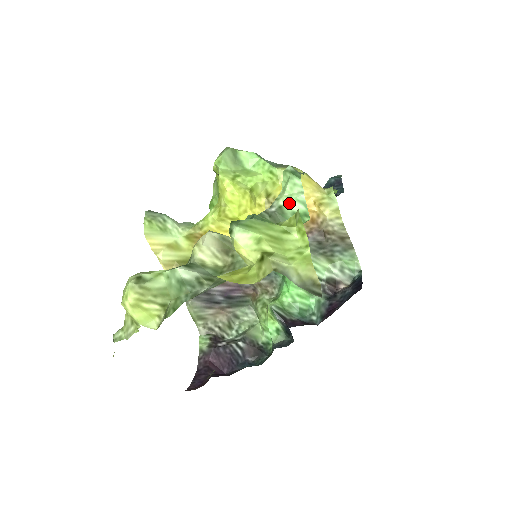
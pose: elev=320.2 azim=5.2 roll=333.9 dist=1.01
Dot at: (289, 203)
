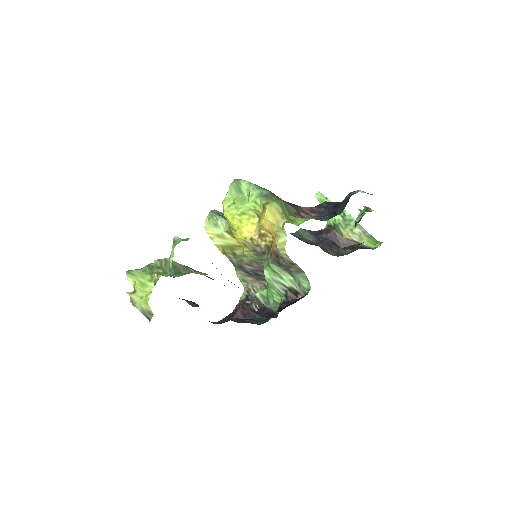
Dot at: (169, 260)
